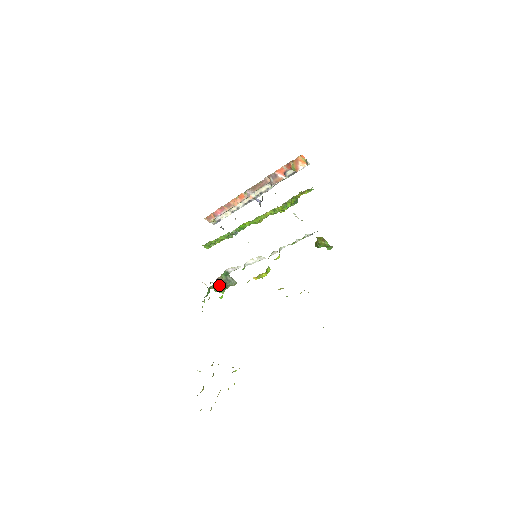
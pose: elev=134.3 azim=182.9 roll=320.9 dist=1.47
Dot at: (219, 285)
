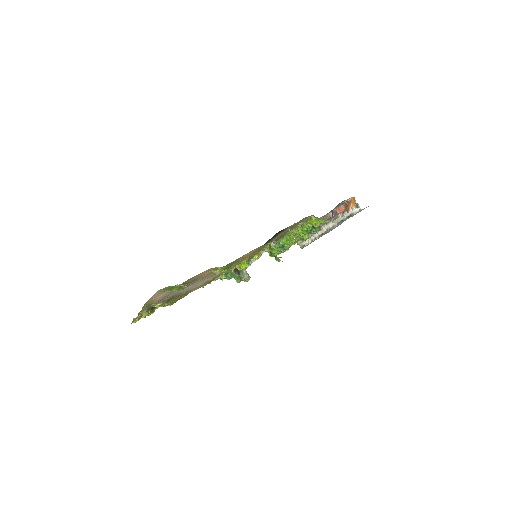
Dot at: (236, 273)
